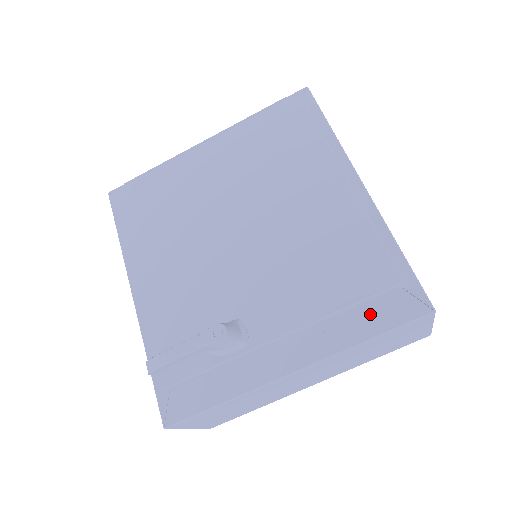
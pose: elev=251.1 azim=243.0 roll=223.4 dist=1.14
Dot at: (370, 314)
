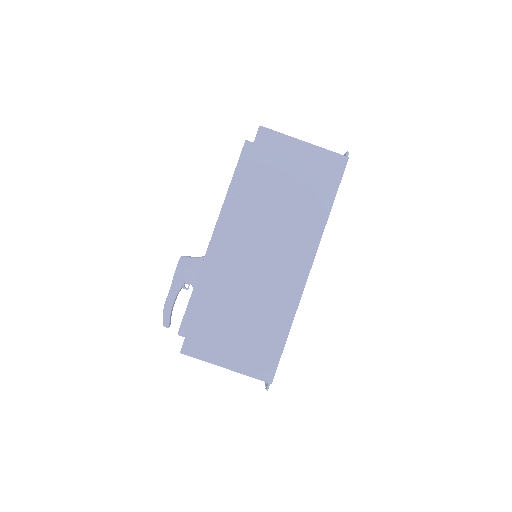
Dot at: occluded
